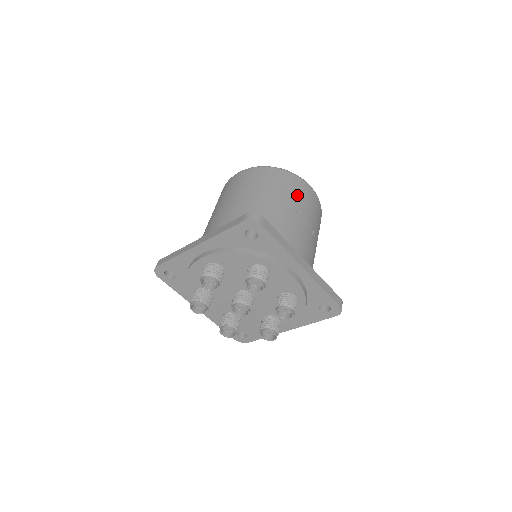
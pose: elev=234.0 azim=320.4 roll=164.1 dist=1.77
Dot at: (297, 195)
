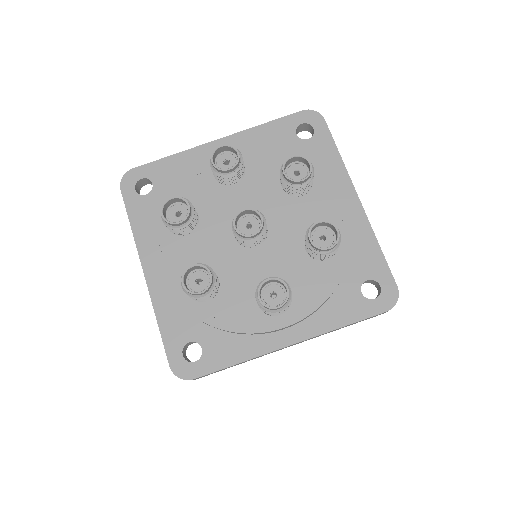
Dot at: occluded
